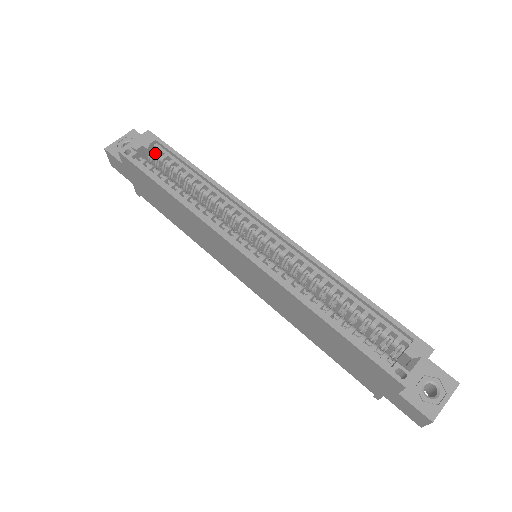
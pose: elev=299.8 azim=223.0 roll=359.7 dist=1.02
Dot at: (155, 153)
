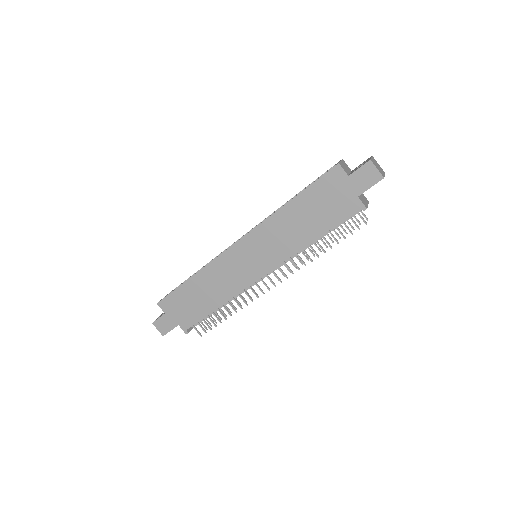
Dot at: occluded
